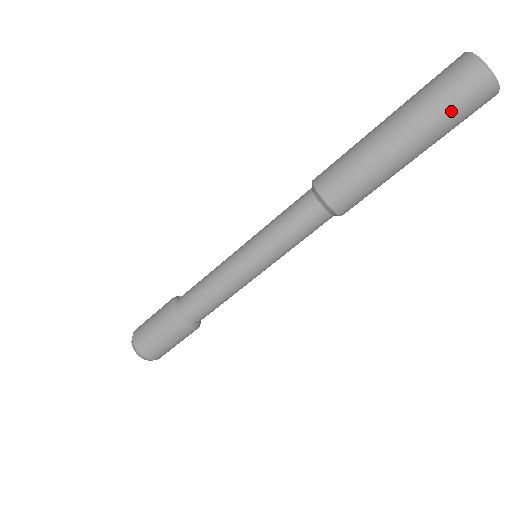
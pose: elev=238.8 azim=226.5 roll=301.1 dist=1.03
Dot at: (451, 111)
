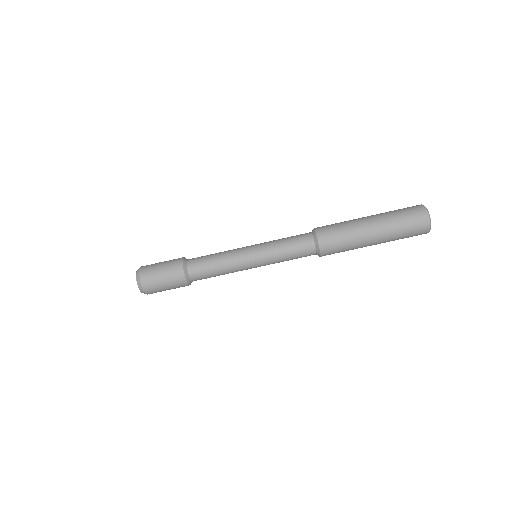
Dot at: (401, 215)
